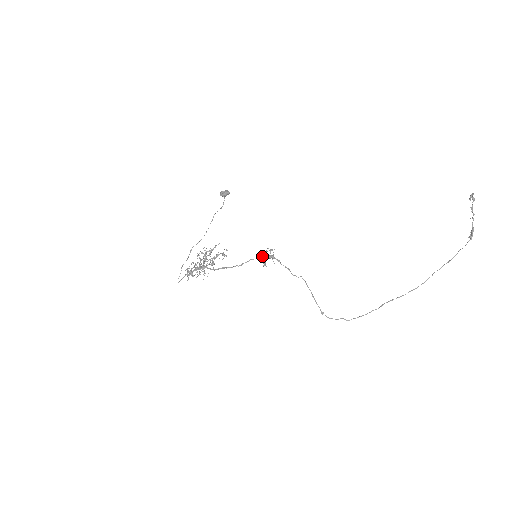
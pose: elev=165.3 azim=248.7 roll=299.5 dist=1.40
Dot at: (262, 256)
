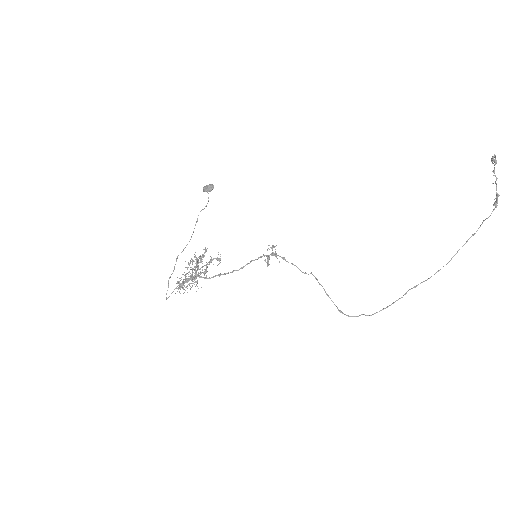
Dot at: (264, 255)
